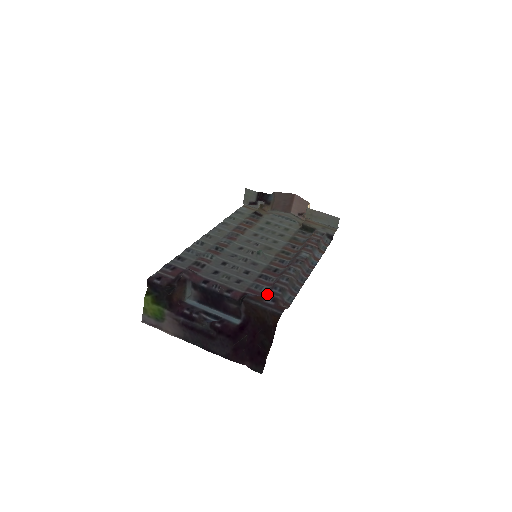
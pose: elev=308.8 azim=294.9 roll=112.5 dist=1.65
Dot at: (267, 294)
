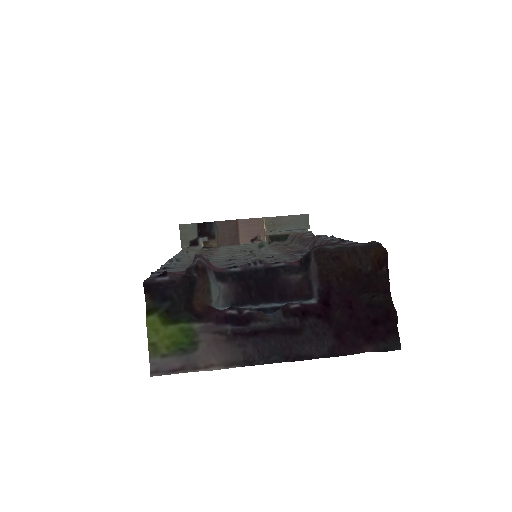
Dot at: occluded
